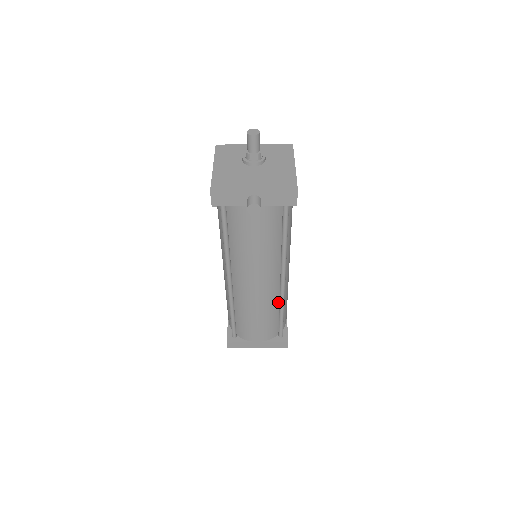
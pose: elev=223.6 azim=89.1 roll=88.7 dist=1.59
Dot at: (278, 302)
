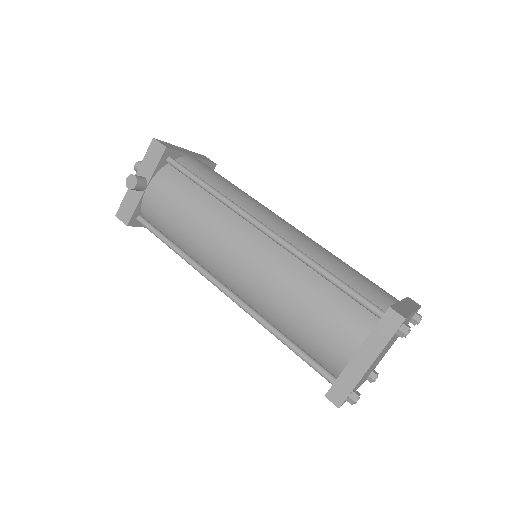
Dot at: (304, 265)
